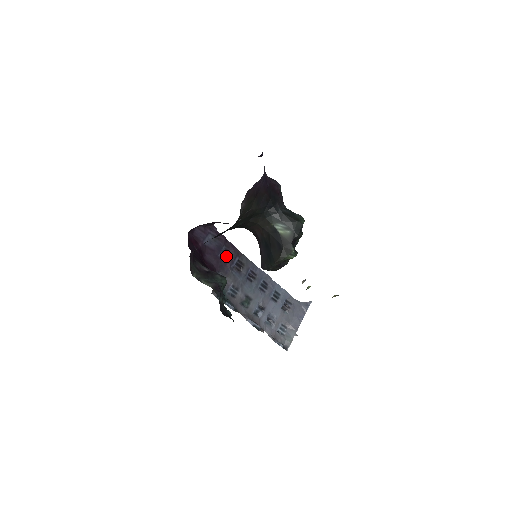
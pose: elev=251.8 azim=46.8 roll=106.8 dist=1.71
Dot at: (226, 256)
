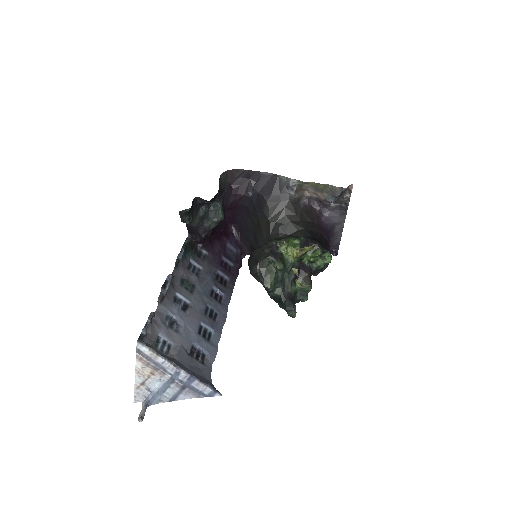
Dot at: (225, 266)
